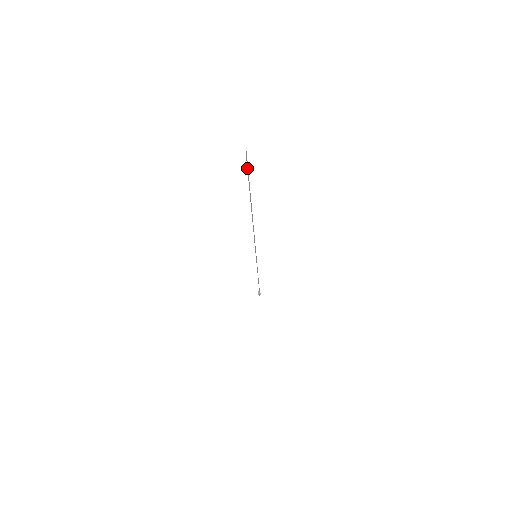
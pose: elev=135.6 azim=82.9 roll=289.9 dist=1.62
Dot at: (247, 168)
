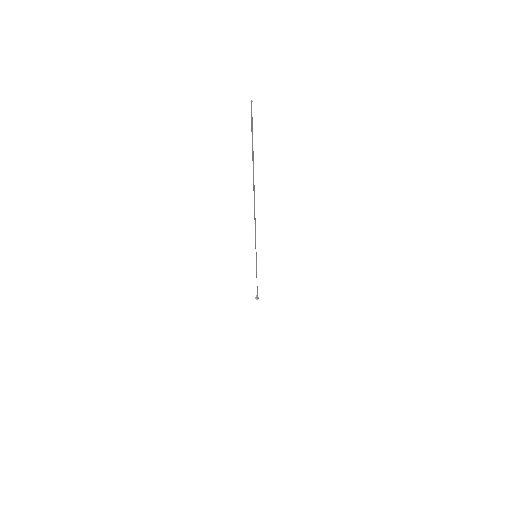
Dot at: occluded
